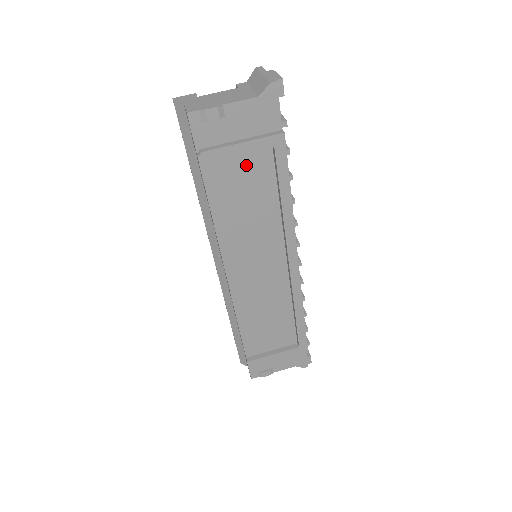
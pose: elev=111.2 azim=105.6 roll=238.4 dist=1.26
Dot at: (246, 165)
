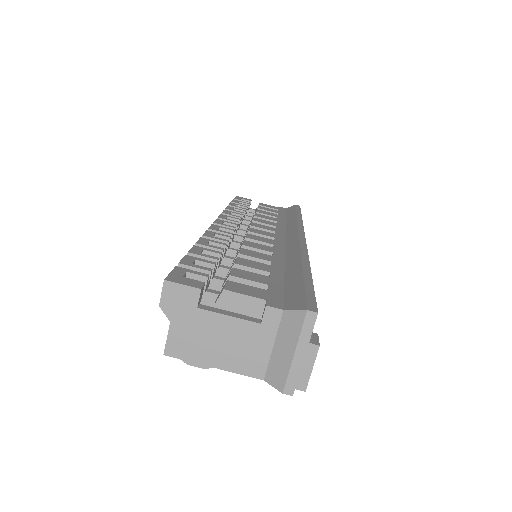
Dot at: occluded
